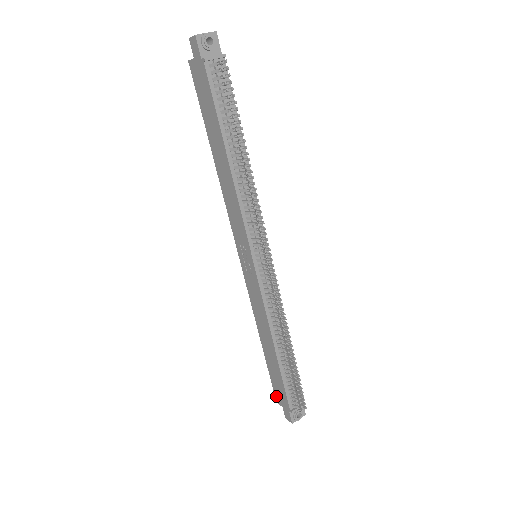
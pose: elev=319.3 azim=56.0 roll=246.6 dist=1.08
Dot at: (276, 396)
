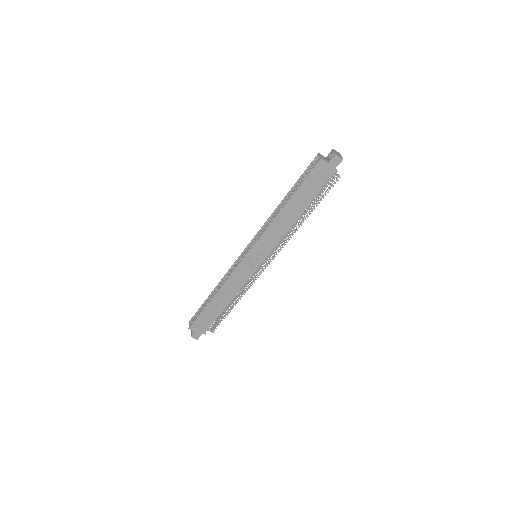
Dot at: (193, 326)
